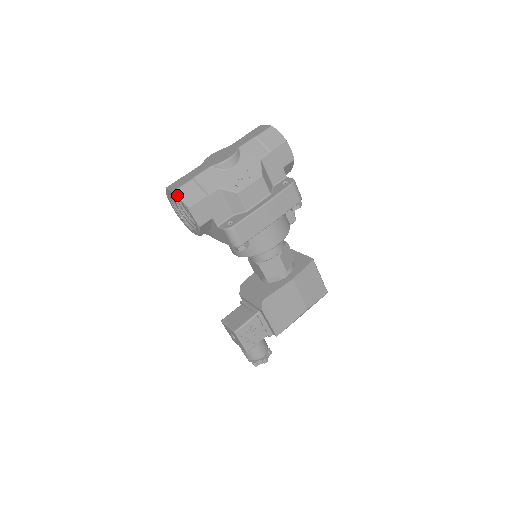
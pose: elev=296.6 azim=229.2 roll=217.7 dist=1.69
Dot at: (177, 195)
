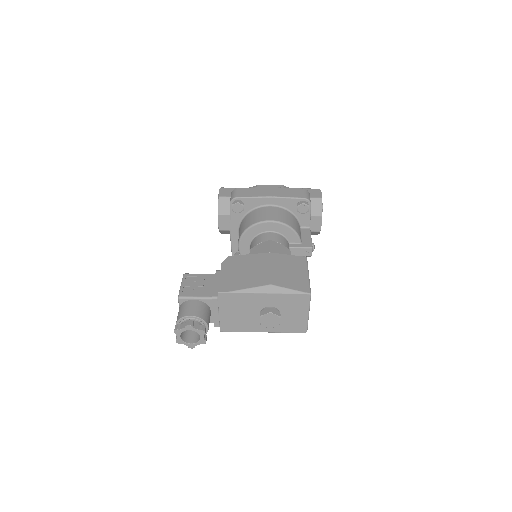
Dot at: occluded
